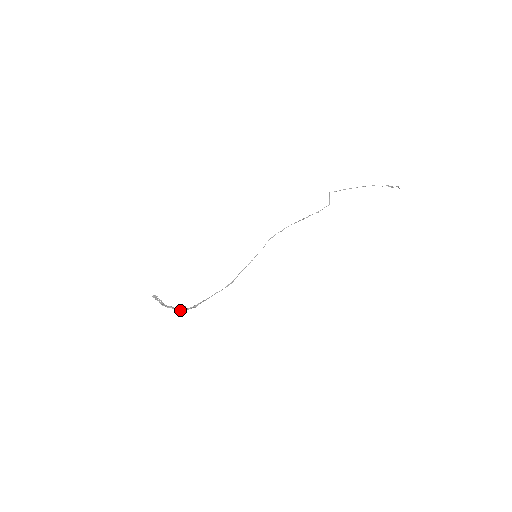
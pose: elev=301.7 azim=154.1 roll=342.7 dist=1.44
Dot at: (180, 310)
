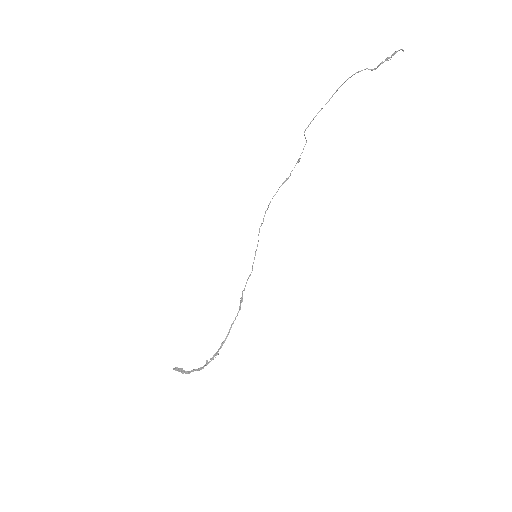
Dot at: (203, 368)
